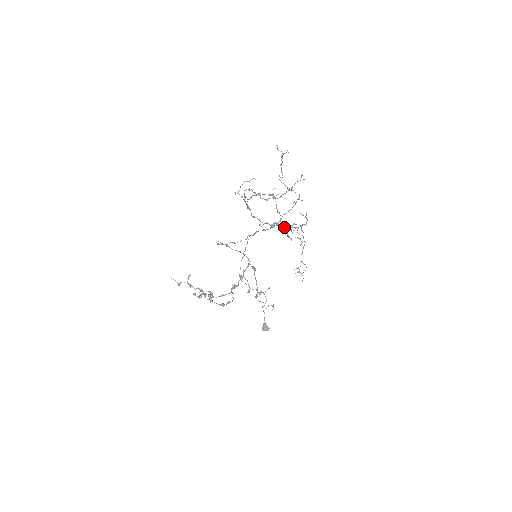
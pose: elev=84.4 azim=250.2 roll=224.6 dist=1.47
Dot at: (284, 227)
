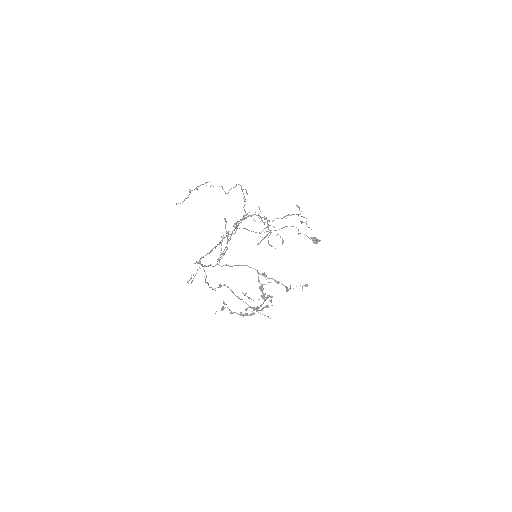
Dot at: (256, 310)
